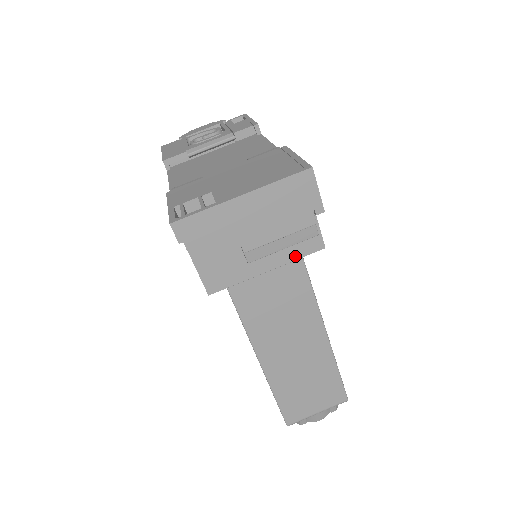
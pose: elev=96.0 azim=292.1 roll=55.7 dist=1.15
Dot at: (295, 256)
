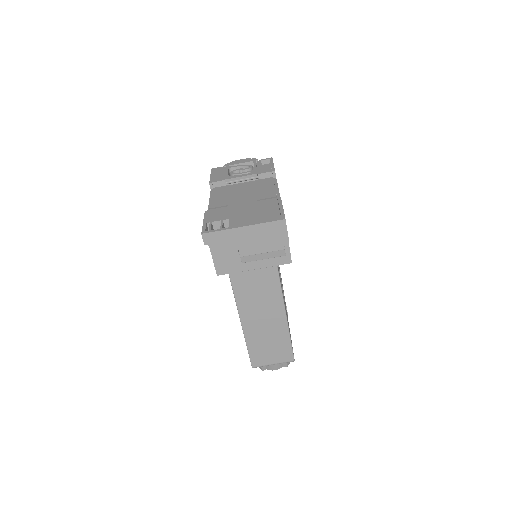
Dot at: (273, 264)
